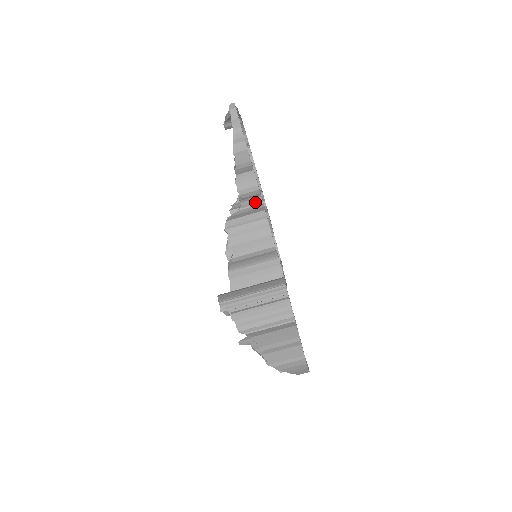
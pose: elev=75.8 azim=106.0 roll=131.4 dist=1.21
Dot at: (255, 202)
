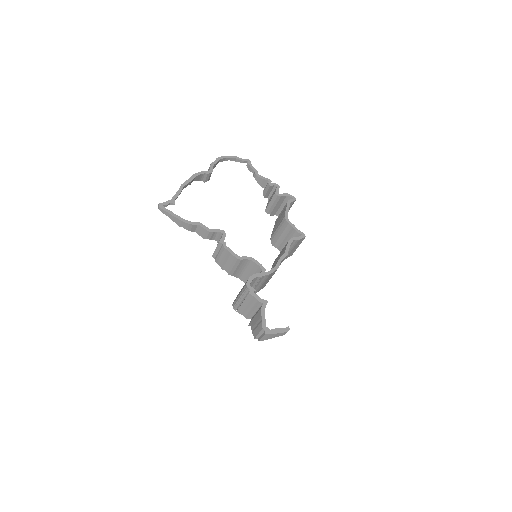
Dot at: (219, 235)
